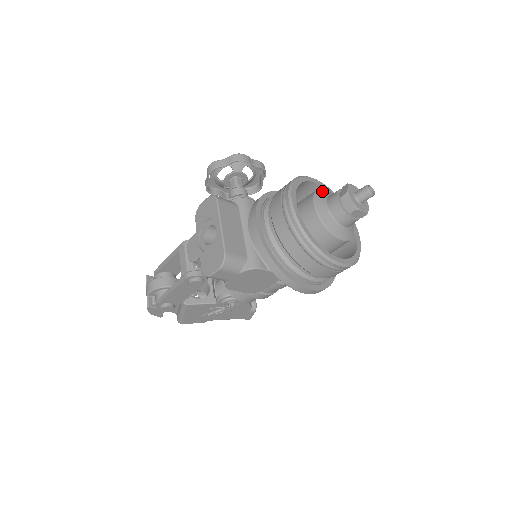
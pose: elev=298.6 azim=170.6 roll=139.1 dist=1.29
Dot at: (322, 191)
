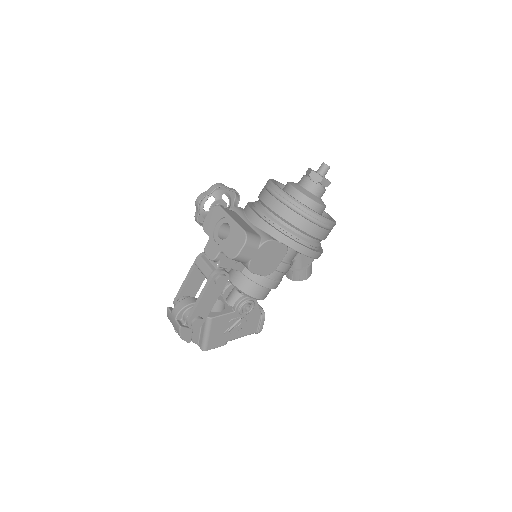
Dot at: (292, 182)
